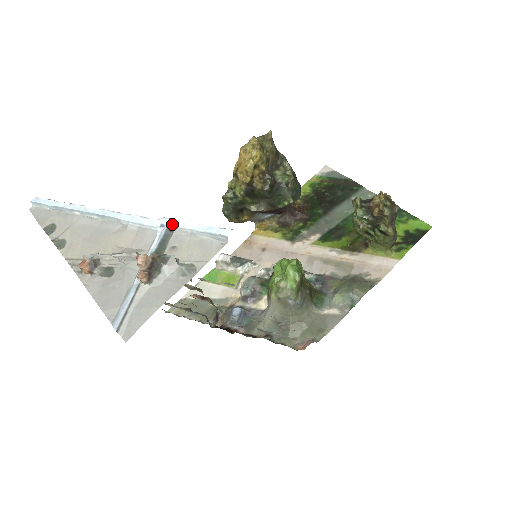
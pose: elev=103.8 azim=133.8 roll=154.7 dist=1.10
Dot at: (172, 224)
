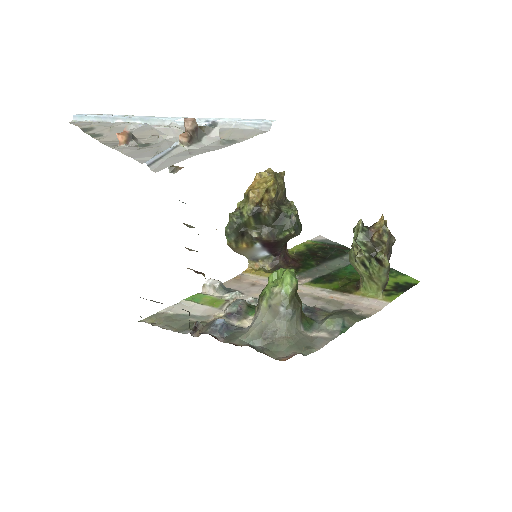
Dot at: (218, 119)
